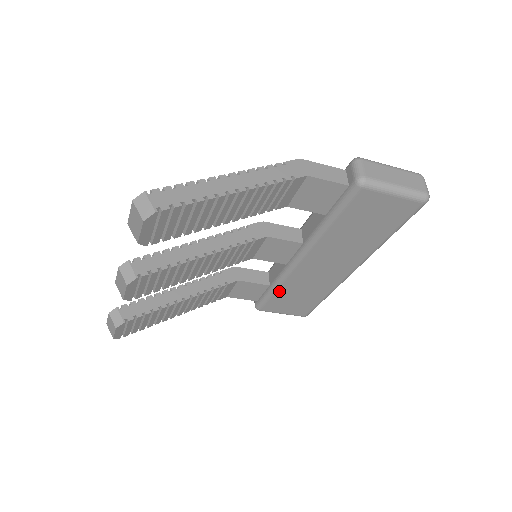
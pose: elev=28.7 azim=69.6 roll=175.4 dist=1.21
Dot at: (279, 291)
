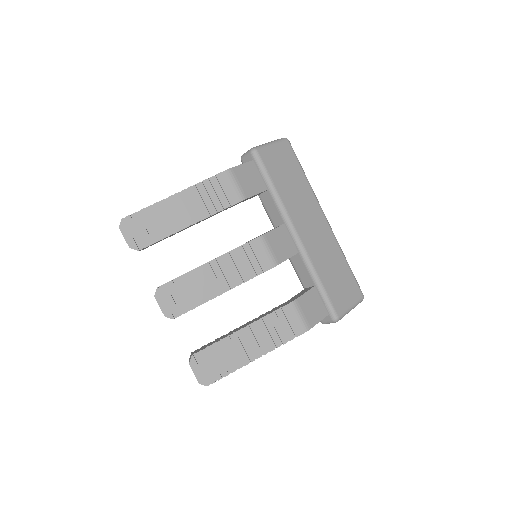
Dot at: occluded
